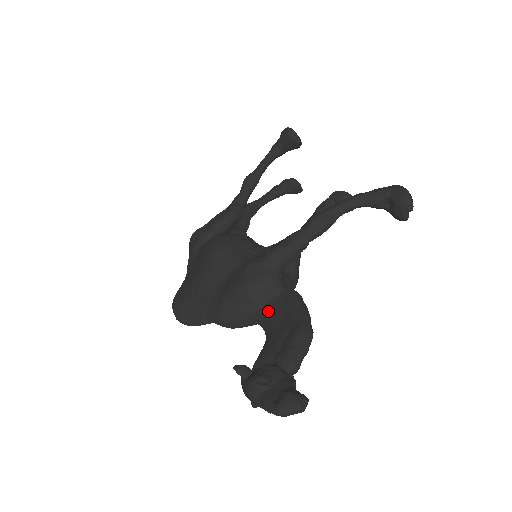
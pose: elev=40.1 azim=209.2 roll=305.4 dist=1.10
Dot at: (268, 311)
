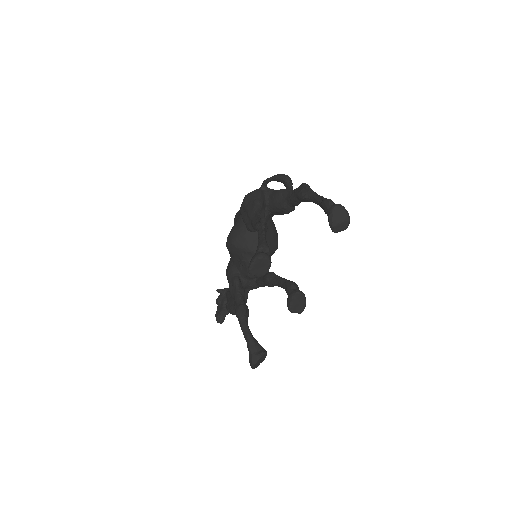
Dot at: occluded
